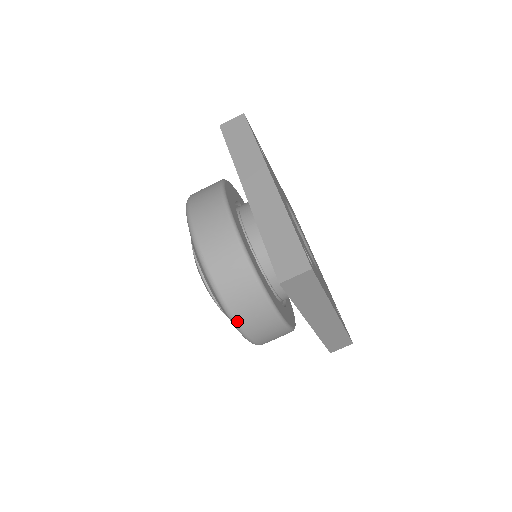
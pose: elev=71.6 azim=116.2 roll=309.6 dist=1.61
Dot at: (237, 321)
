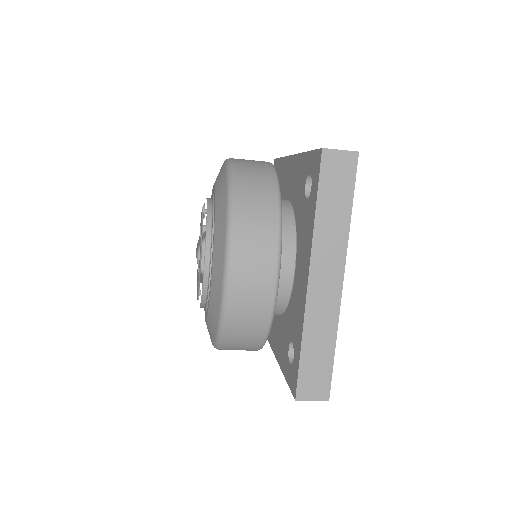
Dot at: (220, 349)
